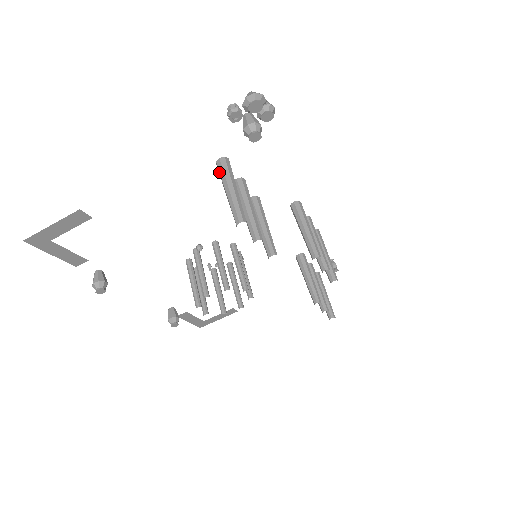
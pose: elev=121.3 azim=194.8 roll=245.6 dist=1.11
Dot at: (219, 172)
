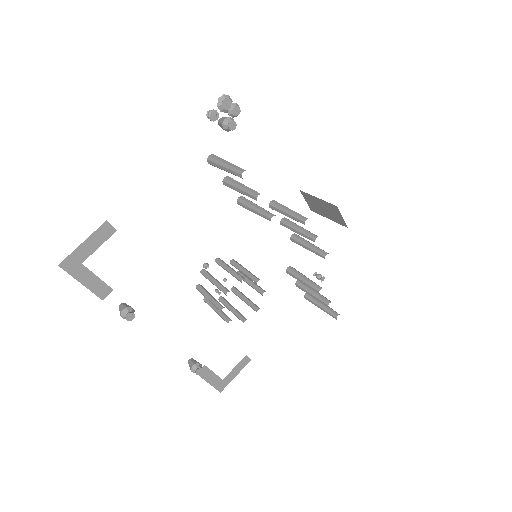
Dot at: (212, 162)
